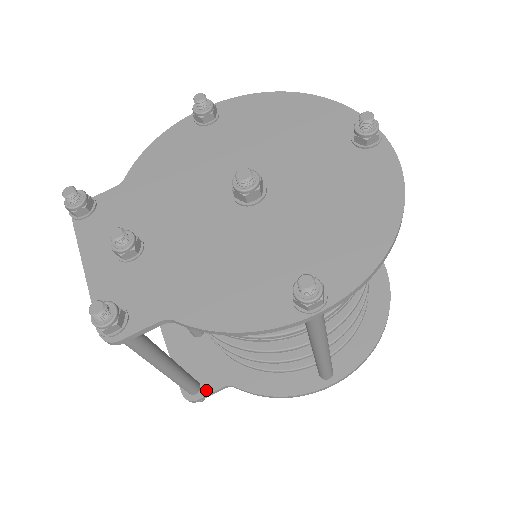
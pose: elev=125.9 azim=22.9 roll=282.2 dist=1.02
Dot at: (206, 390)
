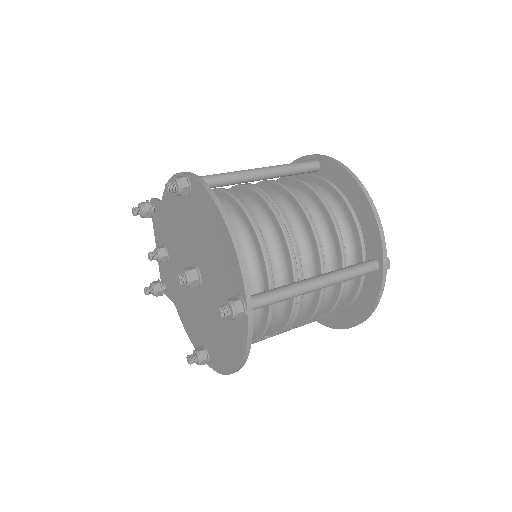
Dot at: occluded
